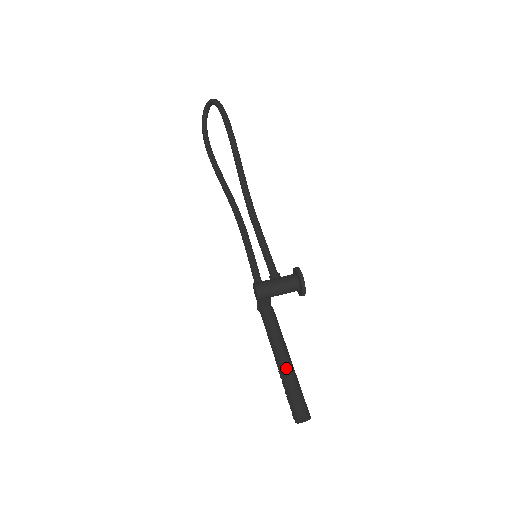
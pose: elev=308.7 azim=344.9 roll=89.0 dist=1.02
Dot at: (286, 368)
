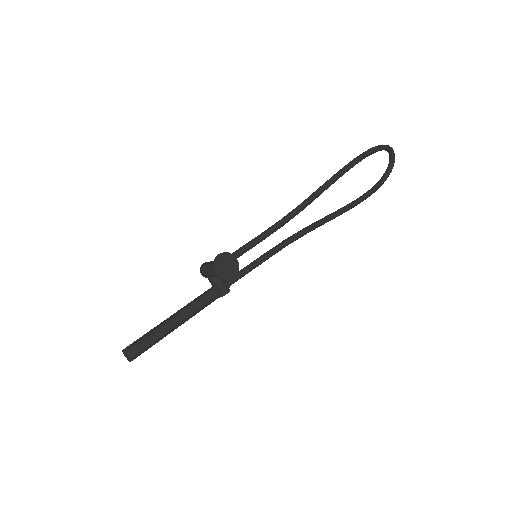
Dot at: (161, 322)
